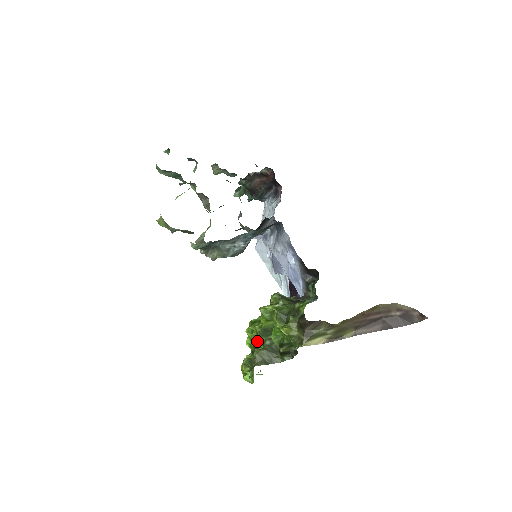
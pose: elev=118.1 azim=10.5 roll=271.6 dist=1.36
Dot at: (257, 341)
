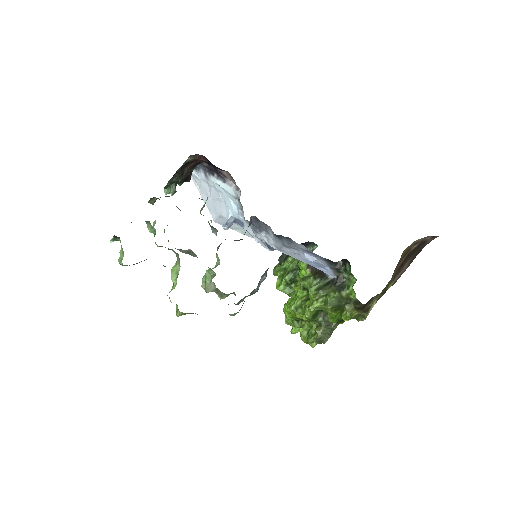
Dot at: occluded
